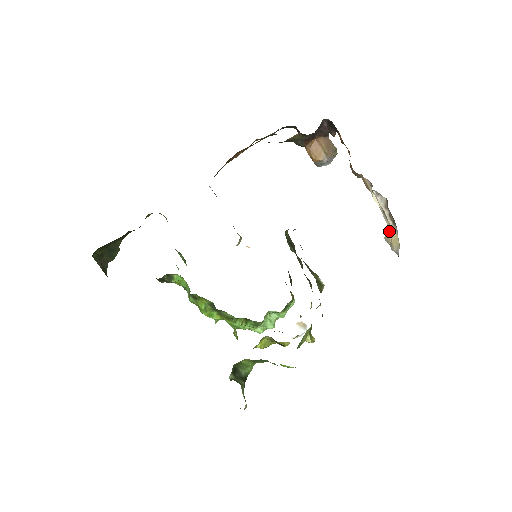
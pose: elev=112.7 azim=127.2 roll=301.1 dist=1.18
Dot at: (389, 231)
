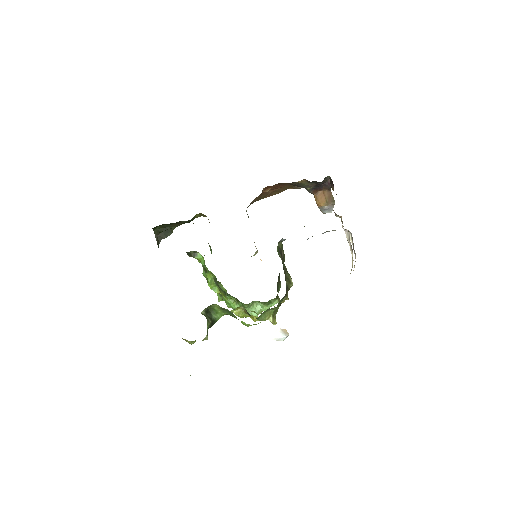
Dot at: occluded
